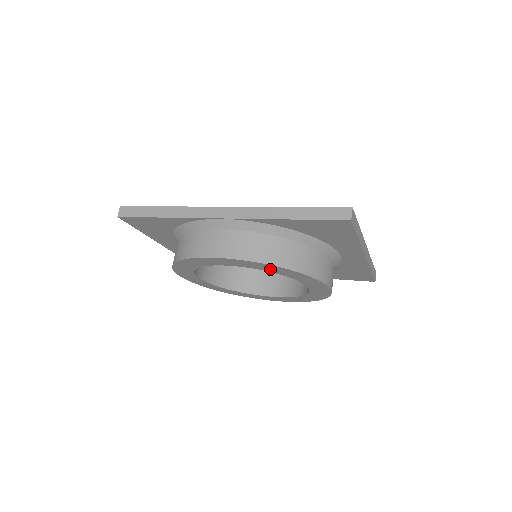
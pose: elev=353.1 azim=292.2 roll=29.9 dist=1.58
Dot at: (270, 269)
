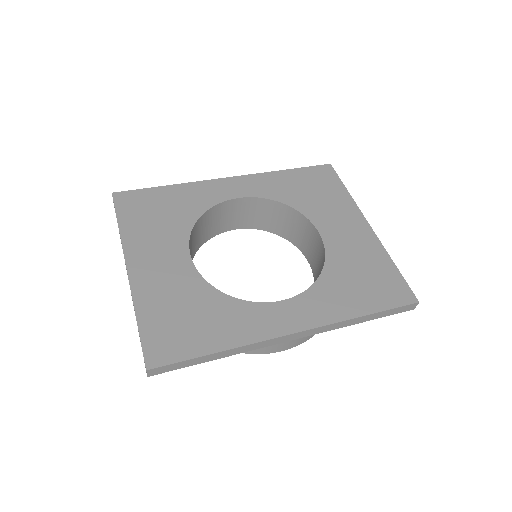
Dot at: occluded
